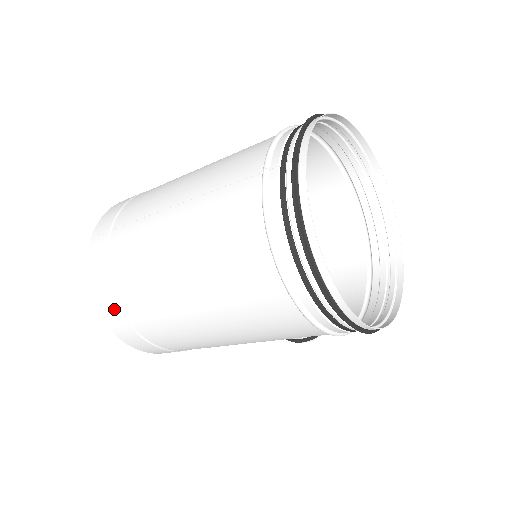
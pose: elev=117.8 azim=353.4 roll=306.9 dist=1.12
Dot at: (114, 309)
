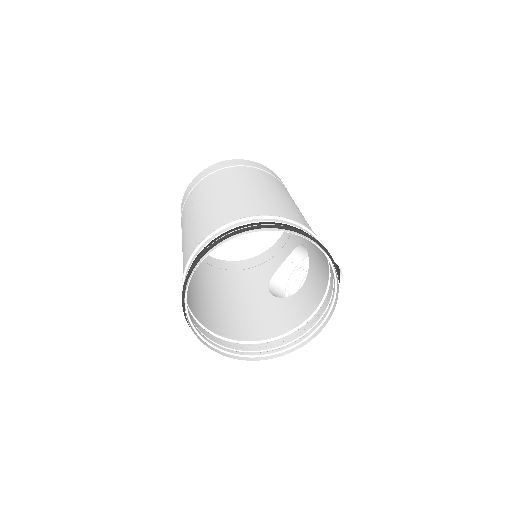
Dot at: occluded
